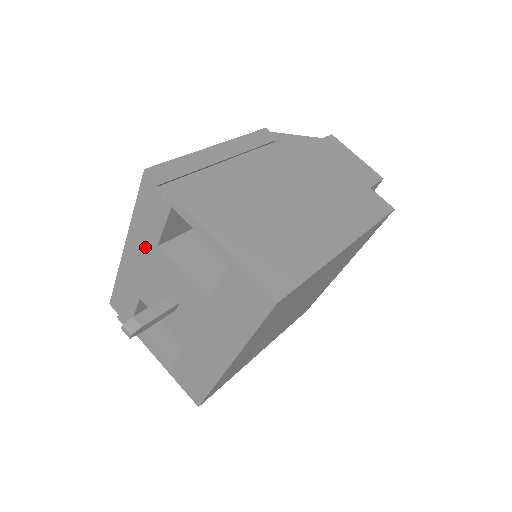
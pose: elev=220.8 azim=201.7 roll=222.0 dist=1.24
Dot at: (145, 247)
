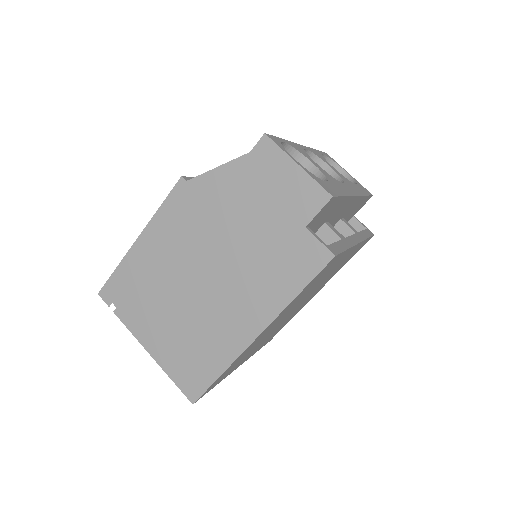
Dot at: occluded
